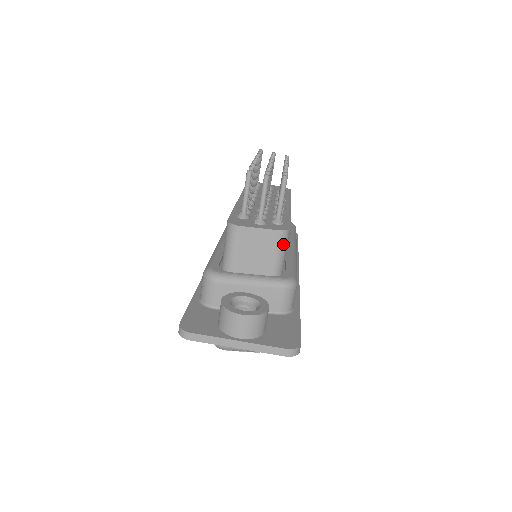
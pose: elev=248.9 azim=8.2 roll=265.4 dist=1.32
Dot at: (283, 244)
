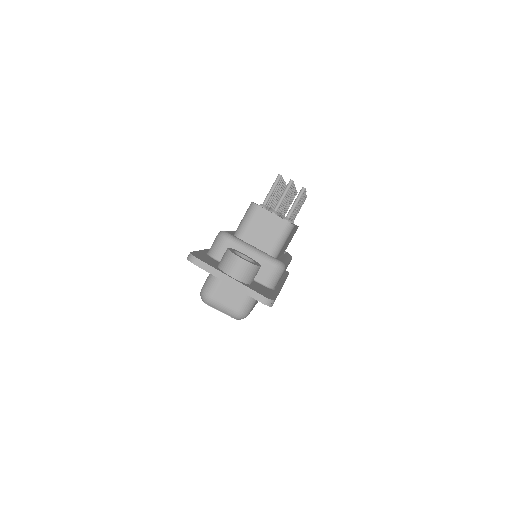
Dot at: (286, 233)
